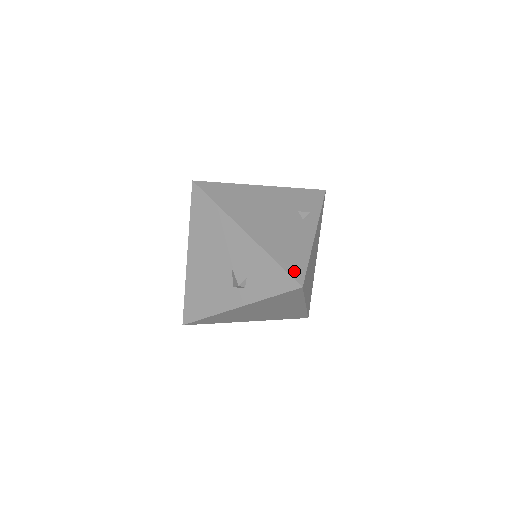
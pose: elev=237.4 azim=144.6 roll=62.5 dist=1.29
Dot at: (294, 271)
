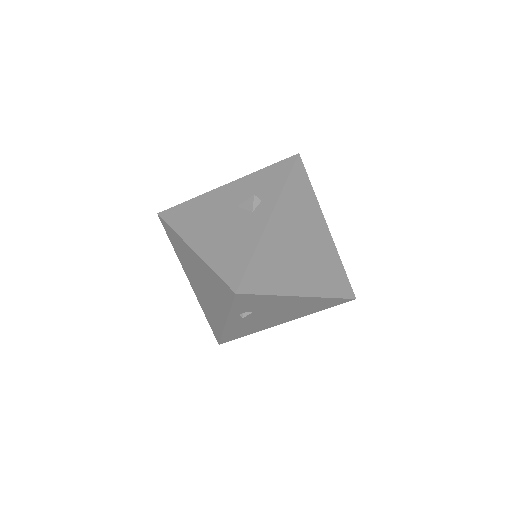
Dot at: occluded
